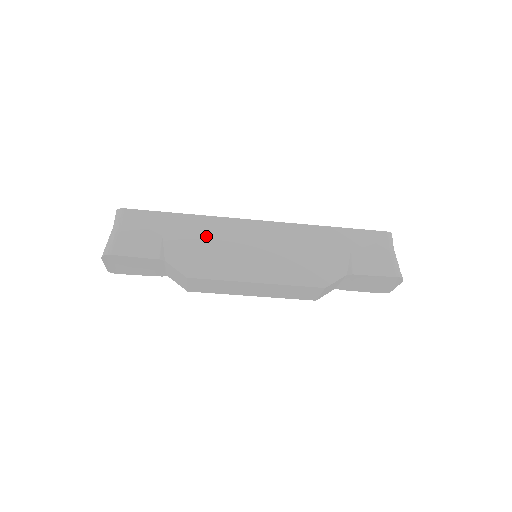
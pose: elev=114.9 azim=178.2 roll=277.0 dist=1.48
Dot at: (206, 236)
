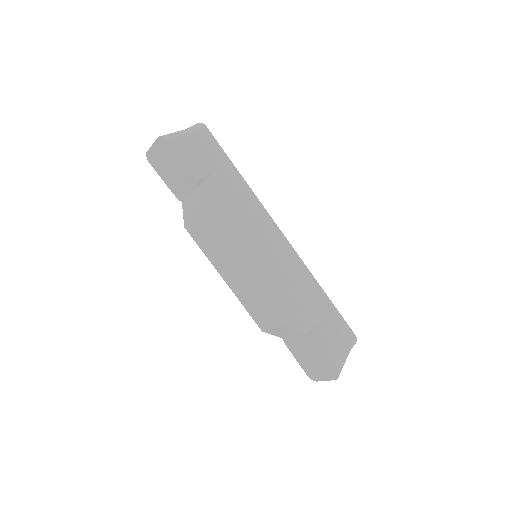
Dot at: (241, 204)
